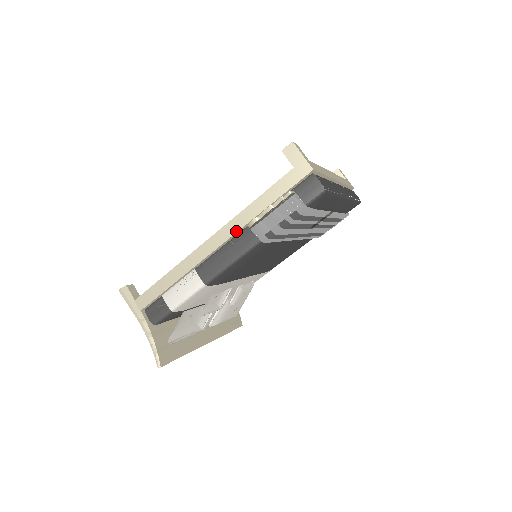
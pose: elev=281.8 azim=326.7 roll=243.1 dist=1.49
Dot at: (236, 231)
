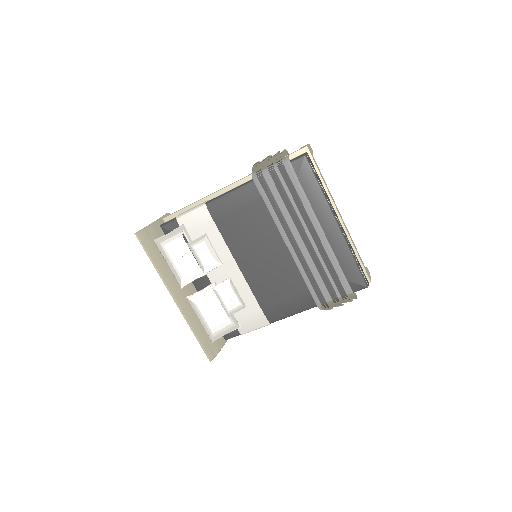
Dot at: (246, 177)
